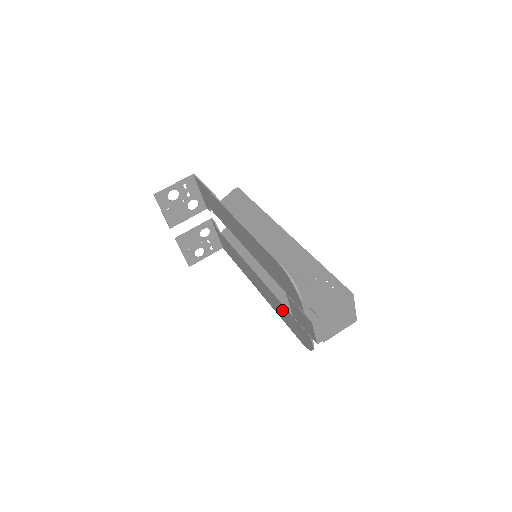
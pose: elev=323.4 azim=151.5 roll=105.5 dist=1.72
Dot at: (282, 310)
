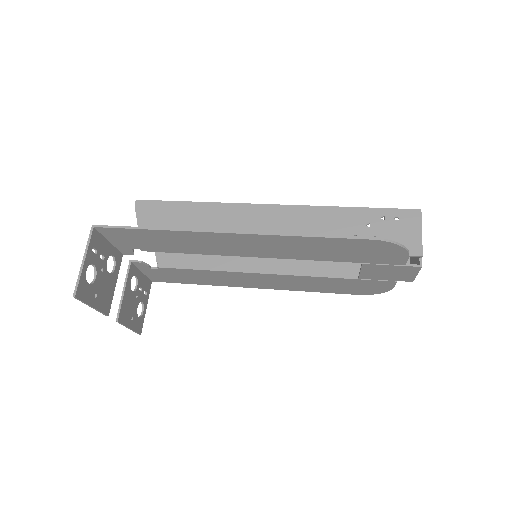
Dot at: (325, 283)
